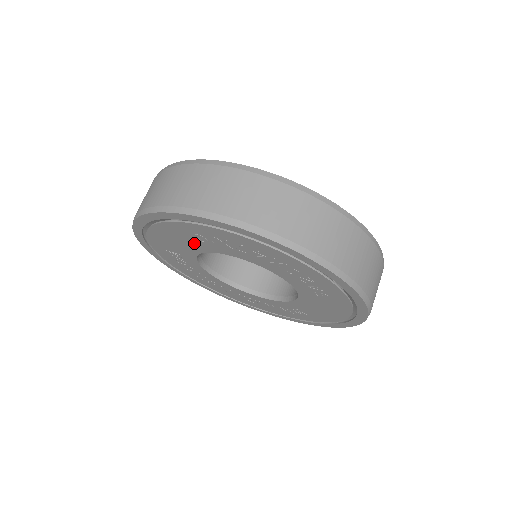
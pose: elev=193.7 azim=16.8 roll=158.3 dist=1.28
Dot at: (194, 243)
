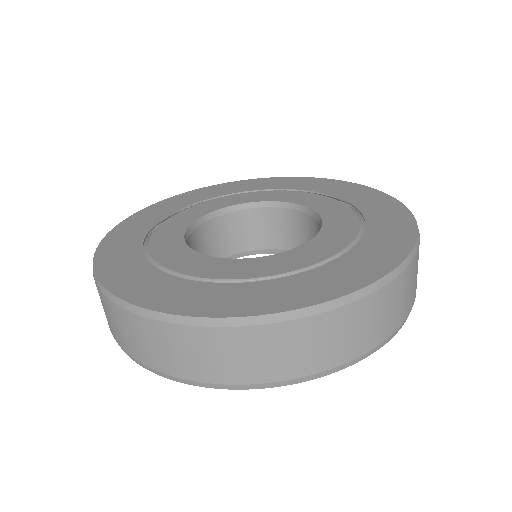
Dot at: occluded
